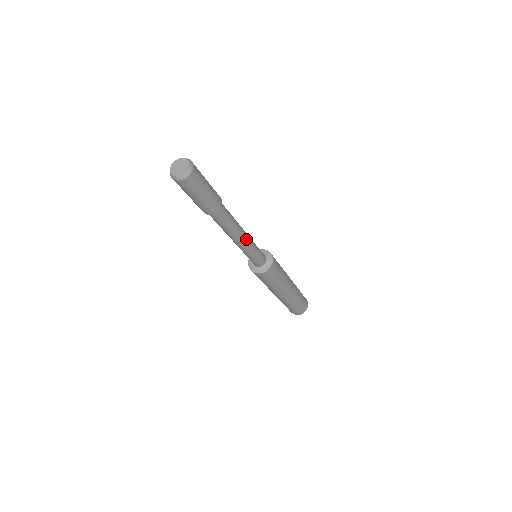
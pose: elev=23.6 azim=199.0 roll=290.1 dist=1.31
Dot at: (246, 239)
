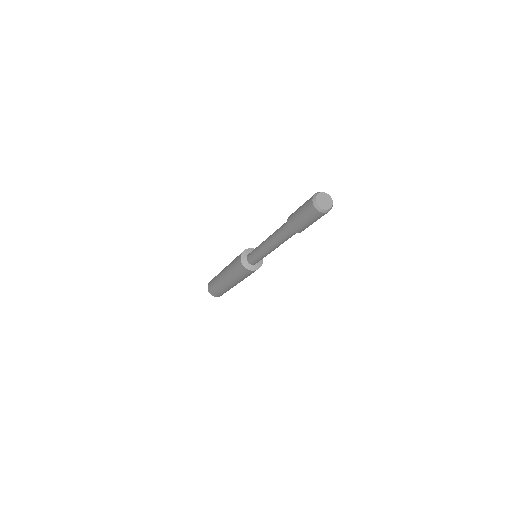
Dot at: (273, 250)
